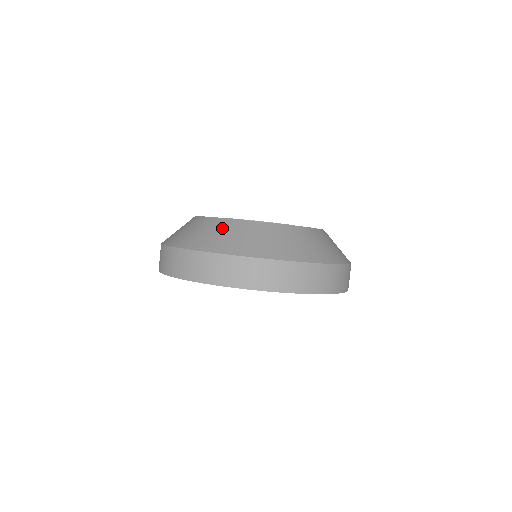
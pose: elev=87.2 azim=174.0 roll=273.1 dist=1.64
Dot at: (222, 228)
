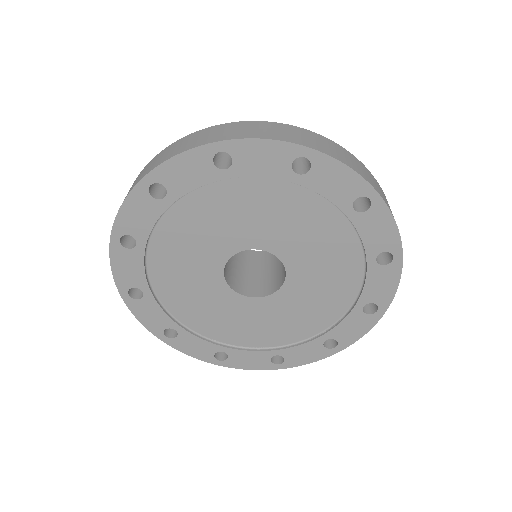
Dot at: occluded
